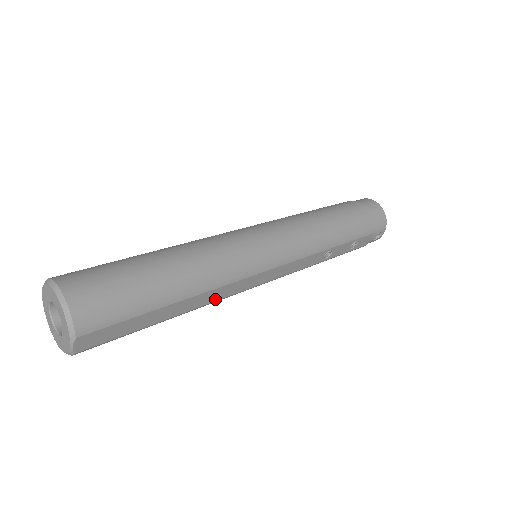
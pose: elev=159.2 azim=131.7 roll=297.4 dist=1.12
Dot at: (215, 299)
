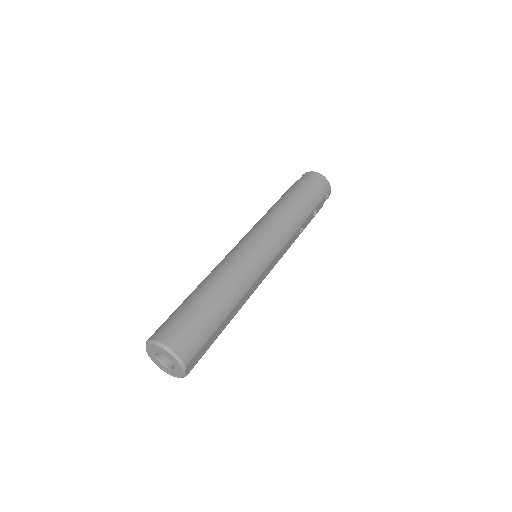
Dot at: (246, 300)
